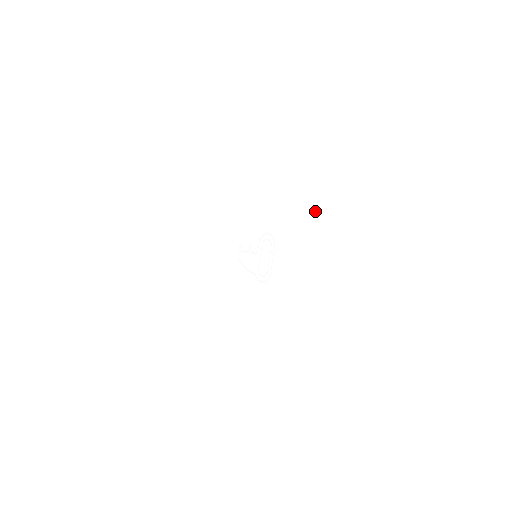
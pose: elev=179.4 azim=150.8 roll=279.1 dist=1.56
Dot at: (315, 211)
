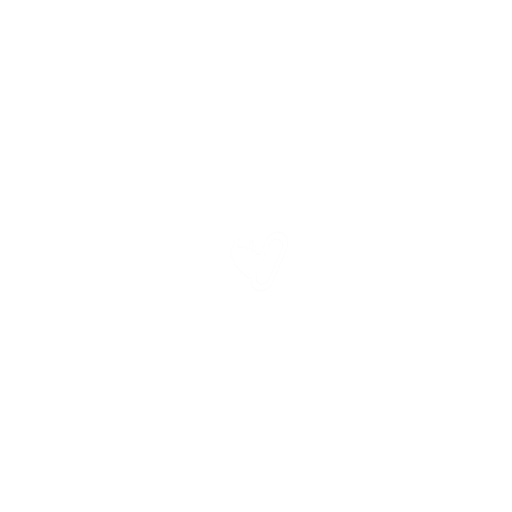
Dot at: (347, 222)
